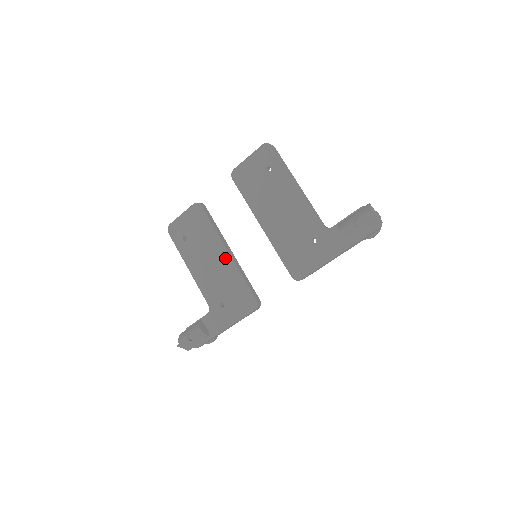
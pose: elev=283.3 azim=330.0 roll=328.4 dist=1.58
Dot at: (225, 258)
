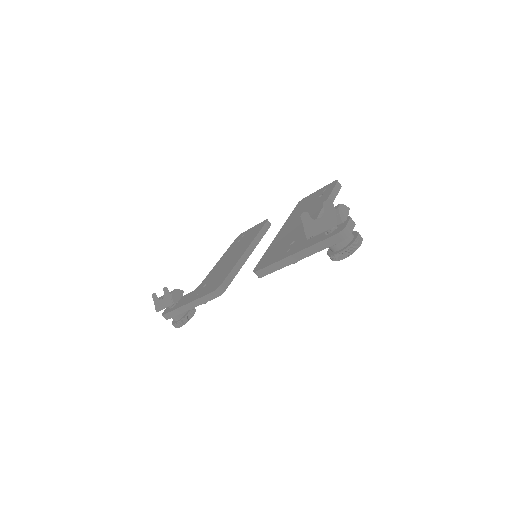
Dot at: (240, 254)
